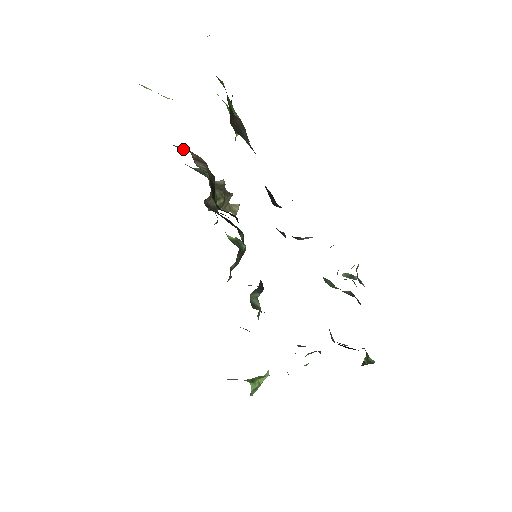
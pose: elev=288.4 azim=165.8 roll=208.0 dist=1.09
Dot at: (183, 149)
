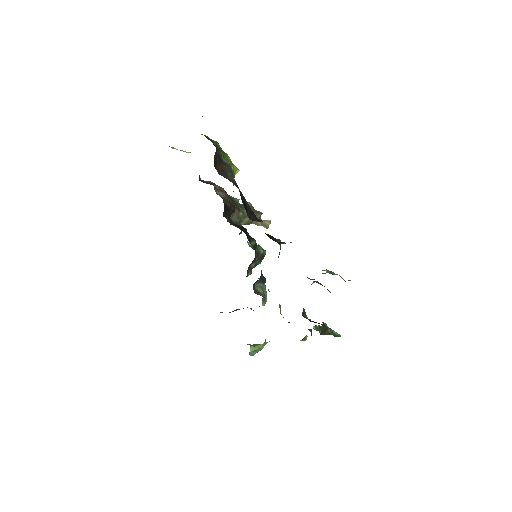
Dot at: (209, 183)
